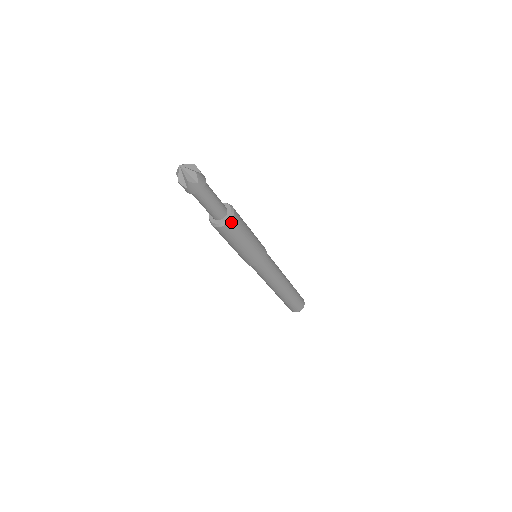
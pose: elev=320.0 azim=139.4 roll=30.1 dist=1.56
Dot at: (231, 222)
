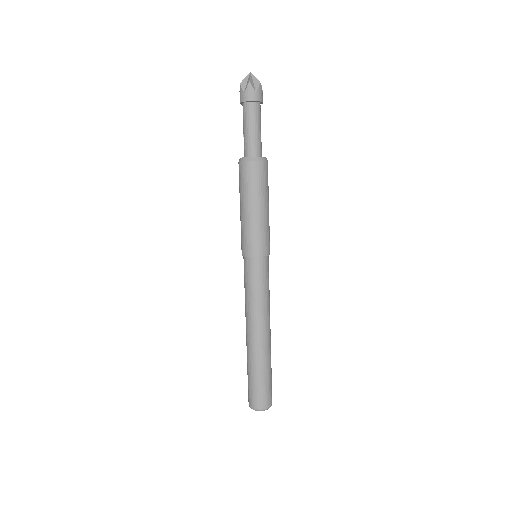
Dot at: (267, 164)
